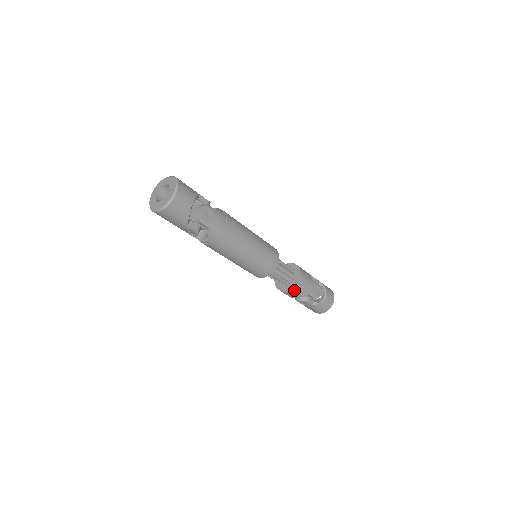
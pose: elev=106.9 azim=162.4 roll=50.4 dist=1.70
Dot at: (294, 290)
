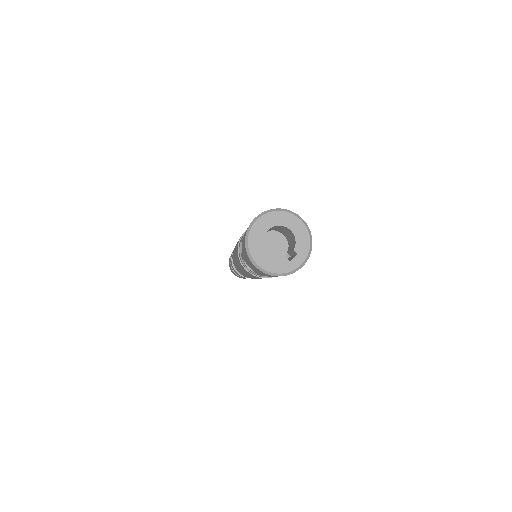
Dot at: occluded
